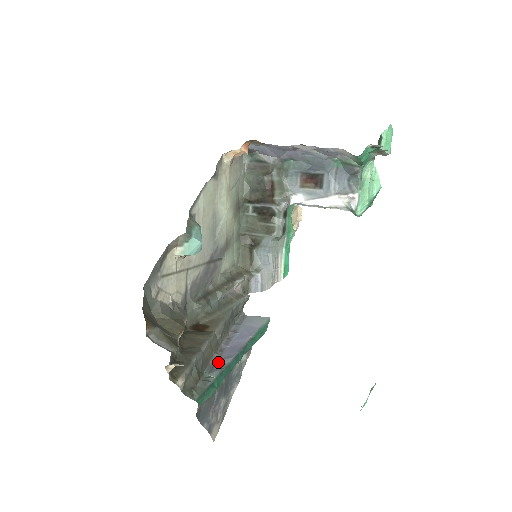
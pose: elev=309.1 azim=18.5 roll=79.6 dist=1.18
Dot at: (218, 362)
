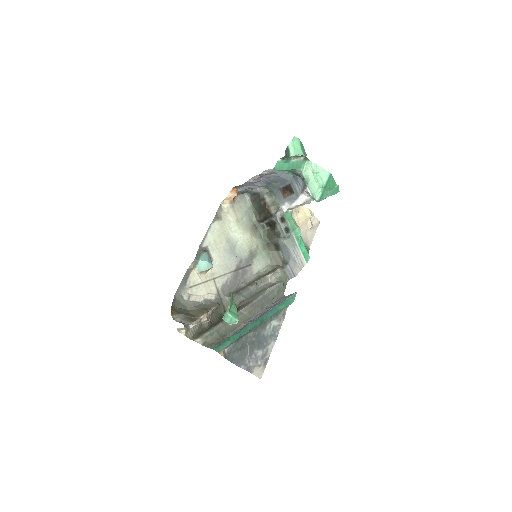
Dot at: (242, 328)
